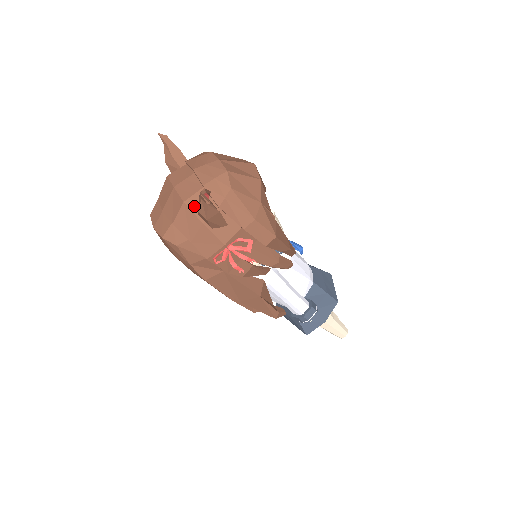
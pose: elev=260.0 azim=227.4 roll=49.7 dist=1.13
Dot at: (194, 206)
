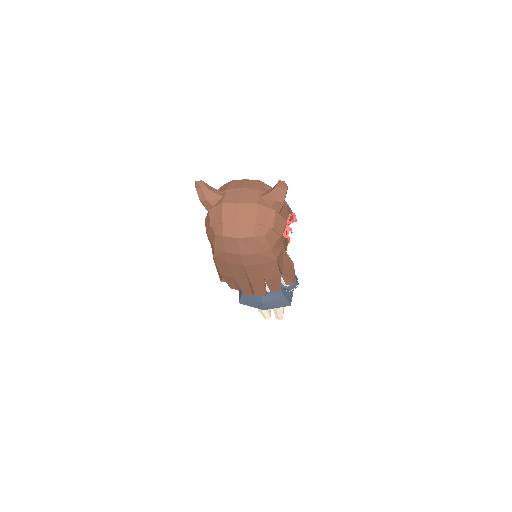
Dot at: (264, 204)
